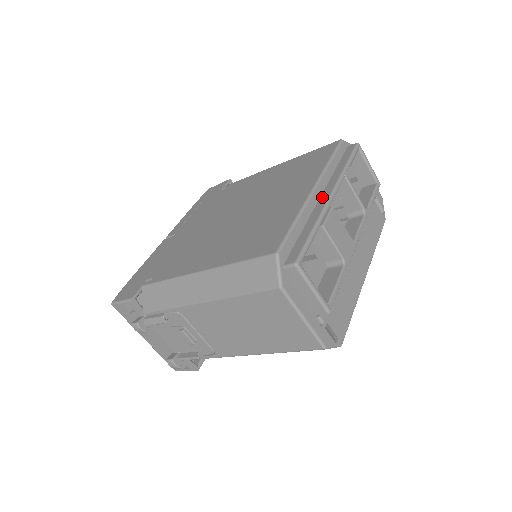
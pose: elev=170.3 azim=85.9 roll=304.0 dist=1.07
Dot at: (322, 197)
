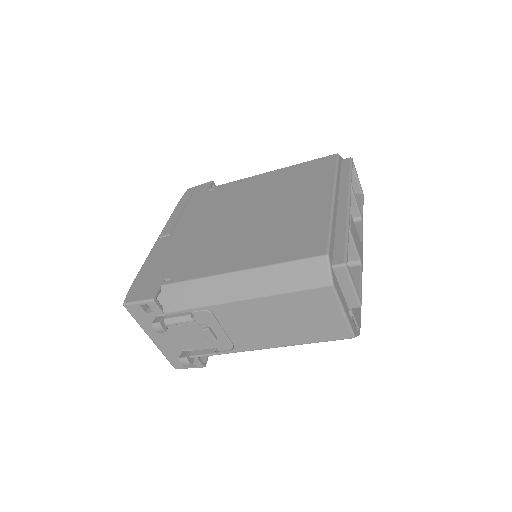
Dot at: (340, 205)
